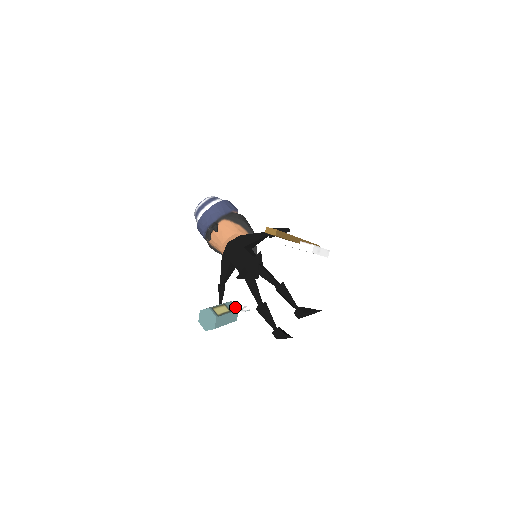
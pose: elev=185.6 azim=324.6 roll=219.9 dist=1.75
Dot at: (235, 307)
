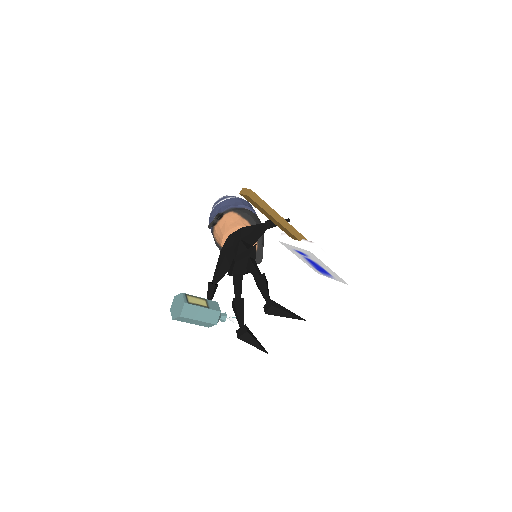
Dot at: (218, 308)
